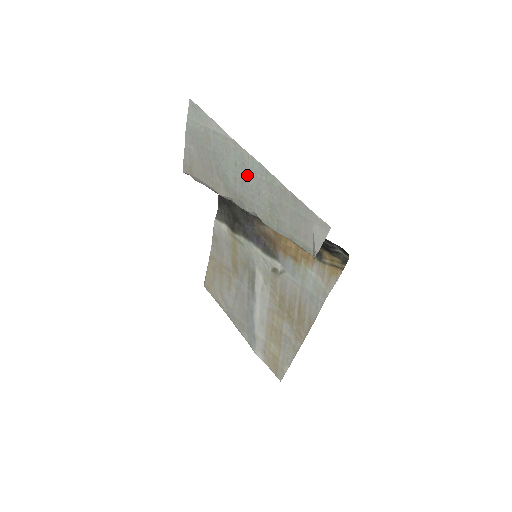
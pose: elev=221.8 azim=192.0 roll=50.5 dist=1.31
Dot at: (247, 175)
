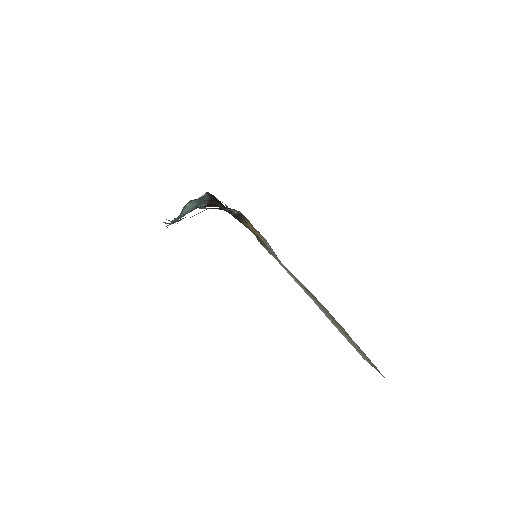
Dot at: occluded
